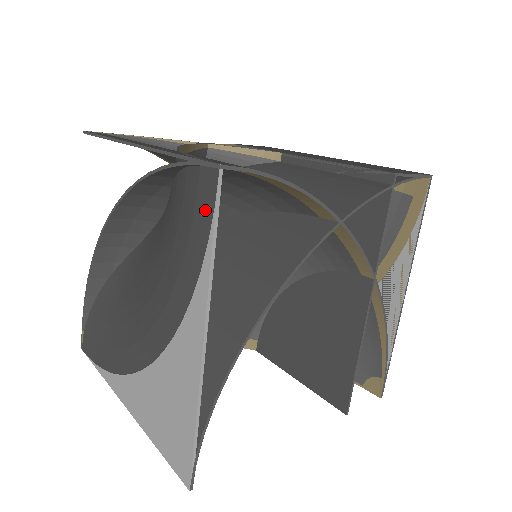
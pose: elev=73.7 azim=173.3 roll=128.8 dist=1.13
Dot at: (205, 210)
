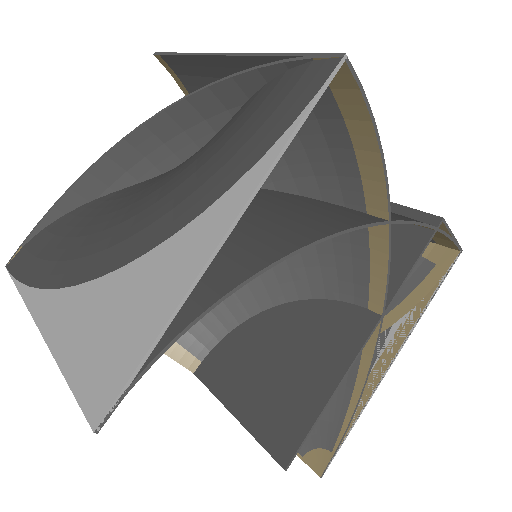
Dot at: (301, 97)
